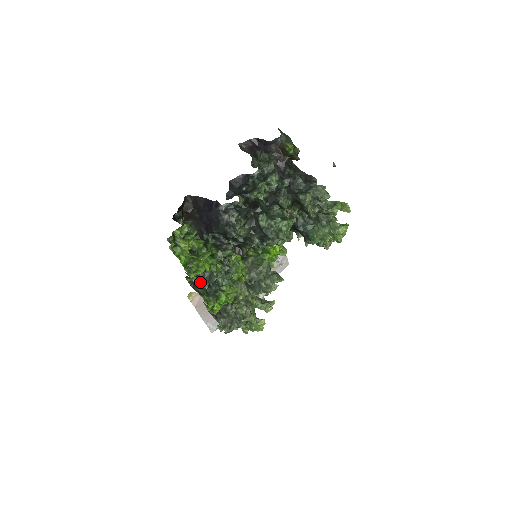
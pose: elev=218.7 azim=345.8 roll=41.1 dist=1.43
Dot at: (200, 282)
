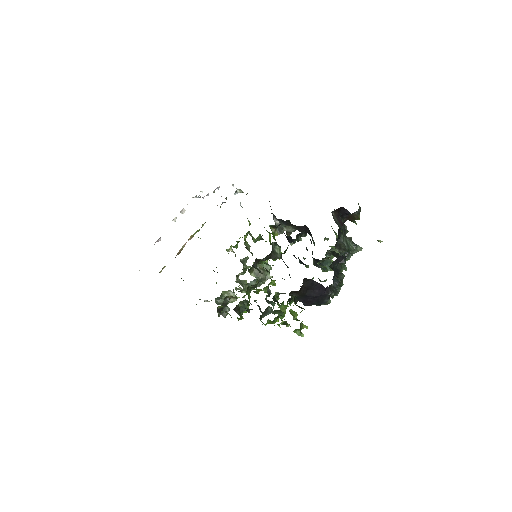
Dot at: (260, 319)
